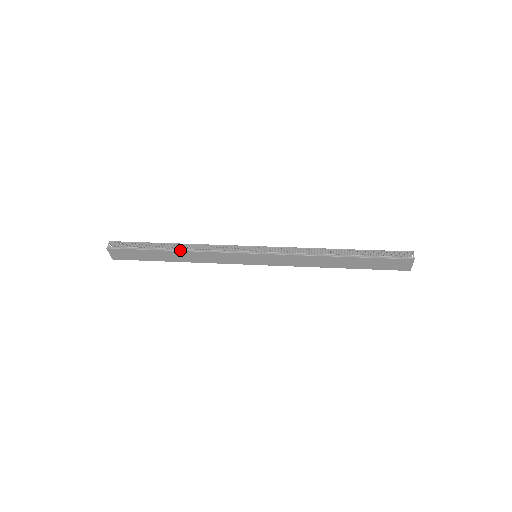
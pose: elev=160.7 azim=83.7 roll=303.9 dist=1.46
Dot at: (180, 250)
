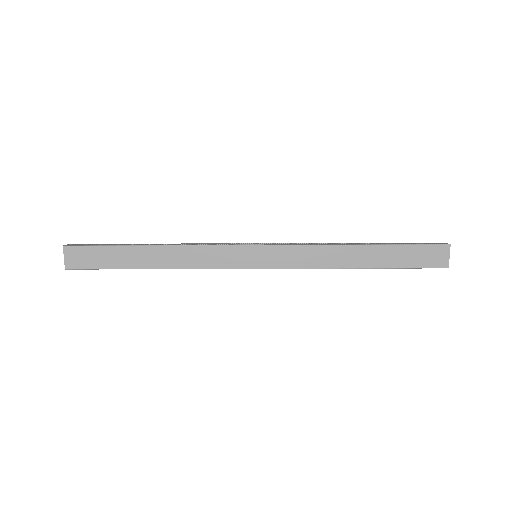
Dot at: (160, 245)
